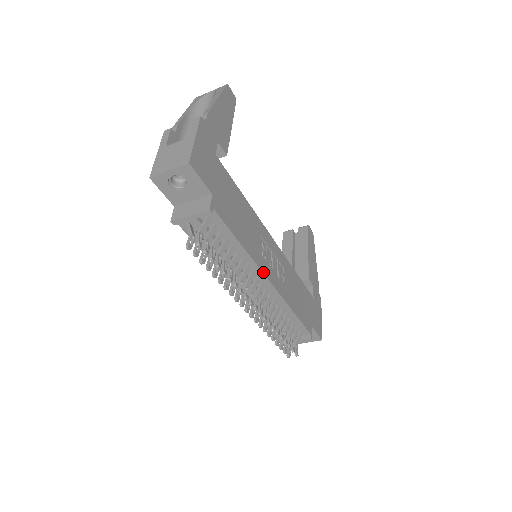
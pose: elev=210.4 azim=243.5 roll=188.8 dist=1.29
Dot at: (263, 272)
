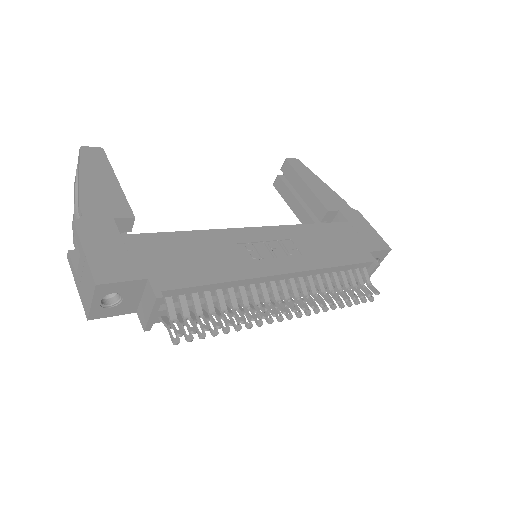
Dot at: (269, 275)
